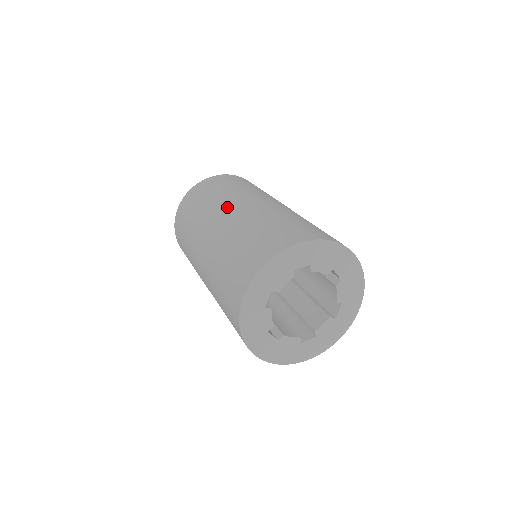
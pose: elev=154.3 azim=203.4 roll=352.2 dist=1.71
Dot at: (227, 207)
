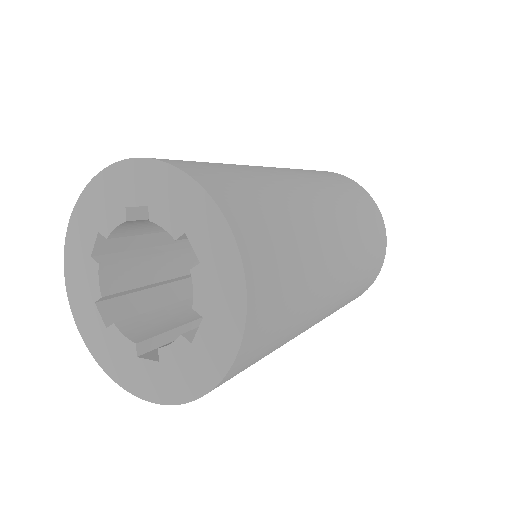
Dot at: occluded
